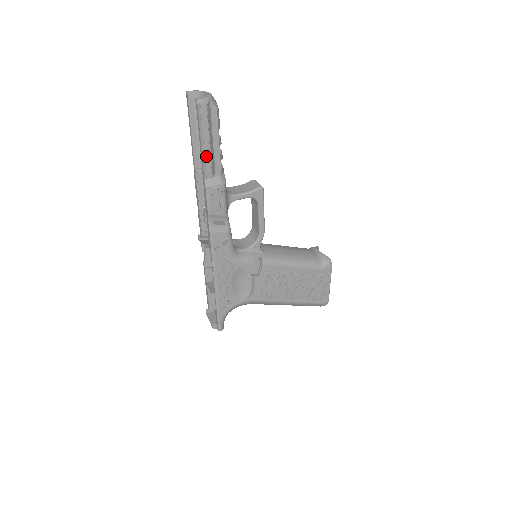
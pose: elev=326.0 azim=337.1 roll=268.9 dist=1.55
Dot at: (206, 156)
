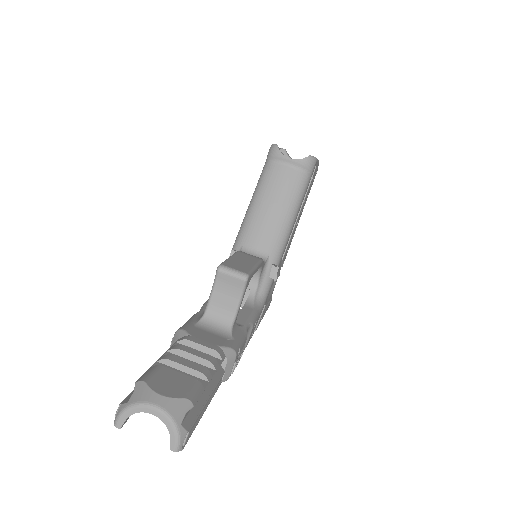
Dot at: occluded
